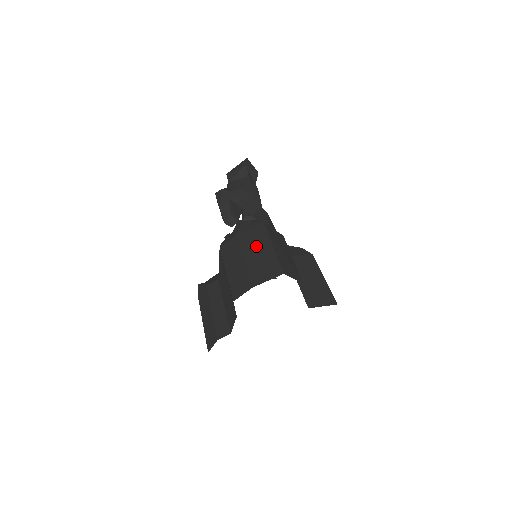
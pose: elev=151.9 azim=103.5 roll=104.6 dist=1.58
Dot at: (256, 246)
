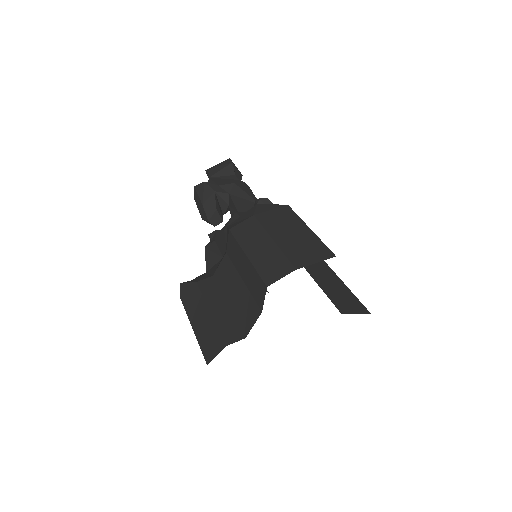
Dot at: (286, 227)
